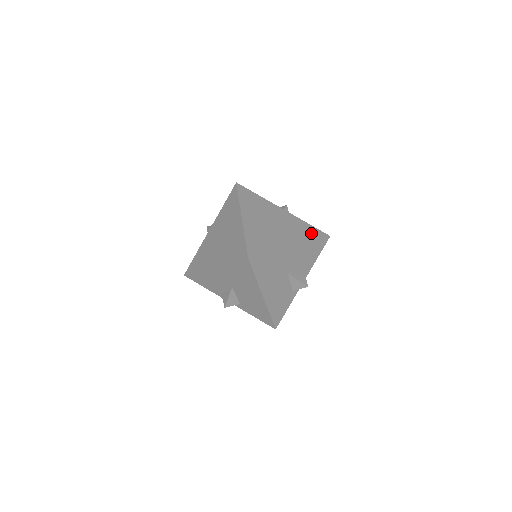
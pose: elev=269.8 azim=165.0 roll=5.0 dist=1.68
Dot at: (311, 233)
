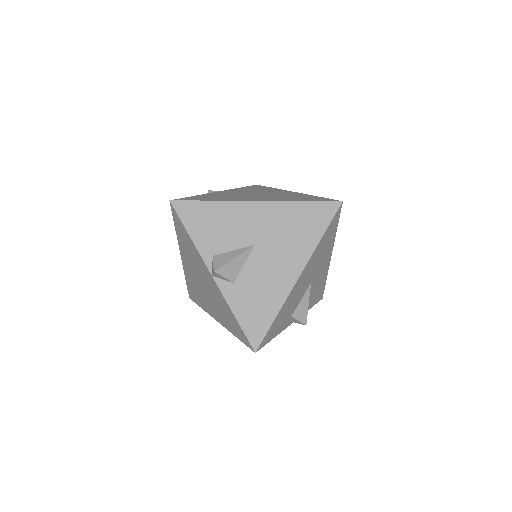
Dot at: occluded
